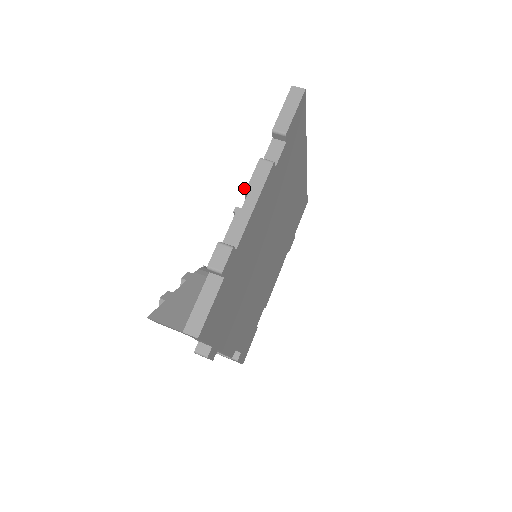
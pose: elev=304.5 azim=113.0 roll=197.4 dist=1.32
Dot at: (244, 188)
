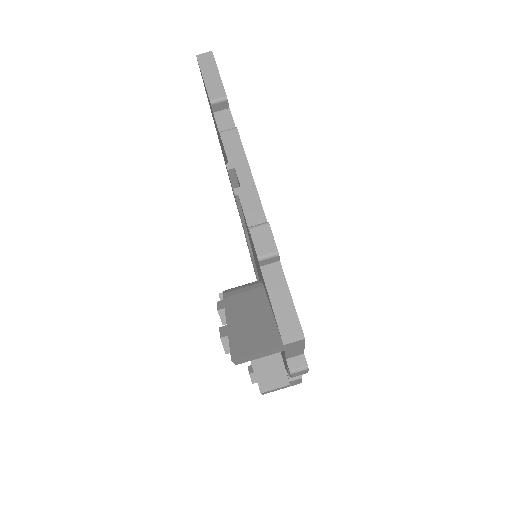
Dot at: (227, 167)
